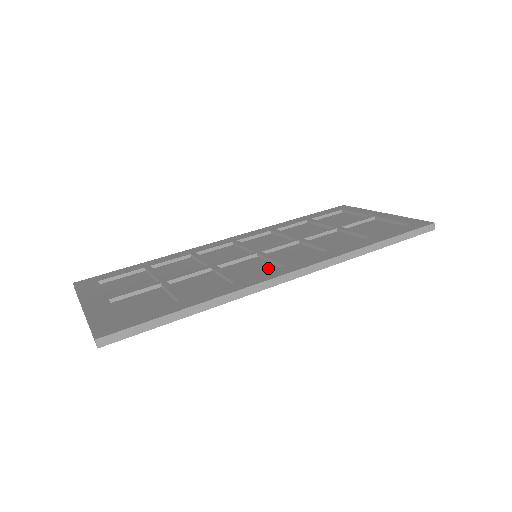
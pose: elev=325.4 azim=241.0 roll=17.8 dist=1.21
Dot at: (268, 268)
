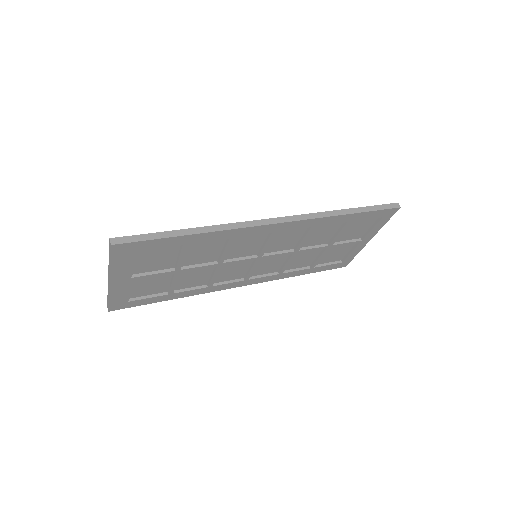
Dot at: (259, 238)
